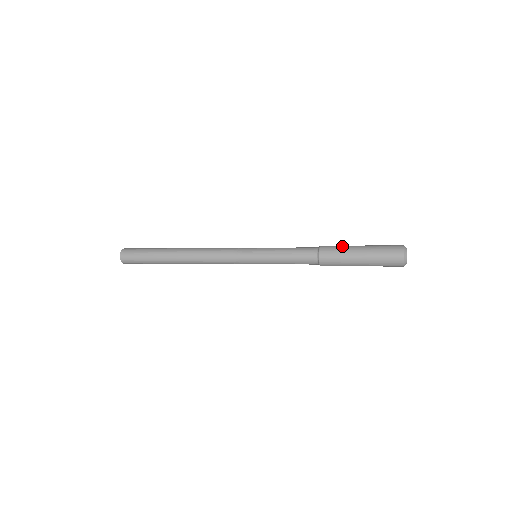
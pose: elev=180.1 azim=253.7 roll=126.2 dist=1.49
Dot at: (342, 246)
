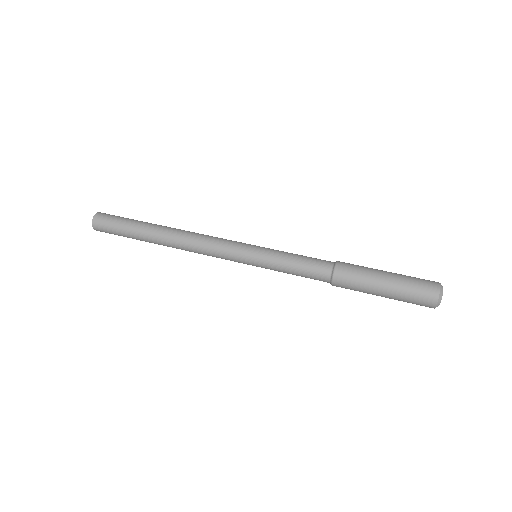
Dot at: (363, 271)
